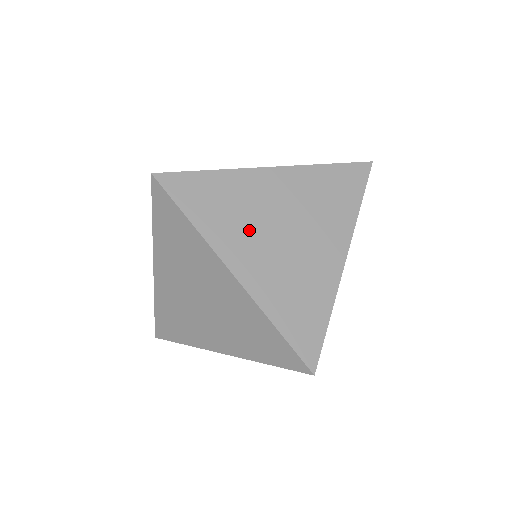
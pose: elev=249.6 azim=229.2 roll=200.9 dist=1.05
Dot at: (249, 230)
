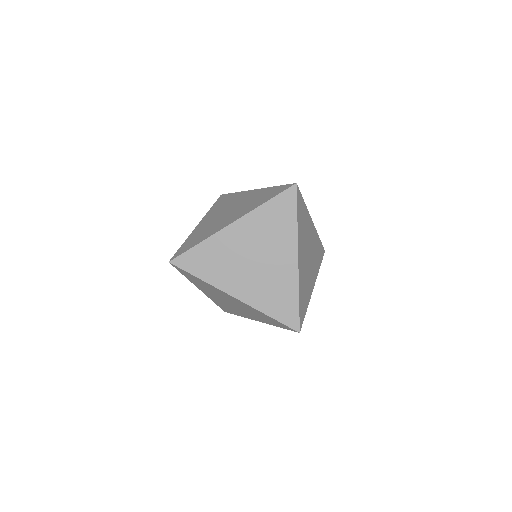
Dot at: (234, 269)
